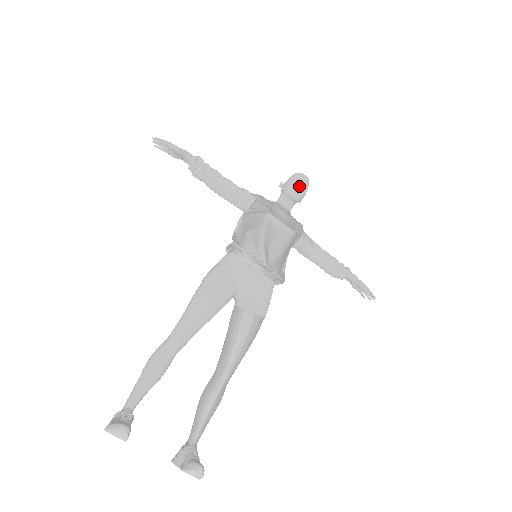
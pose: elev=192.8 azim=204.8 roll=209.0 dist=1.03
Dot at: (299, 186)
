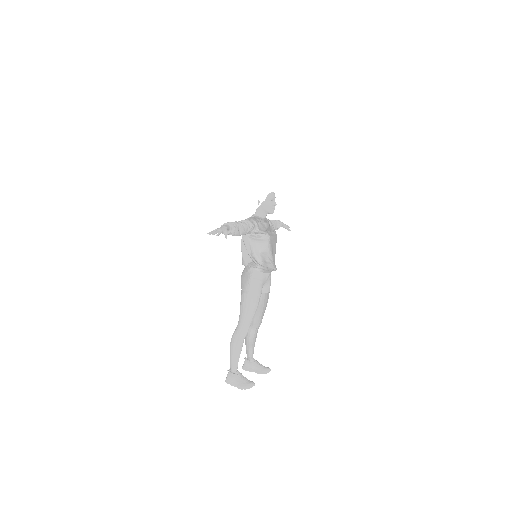
Dot at: (274, 205)
